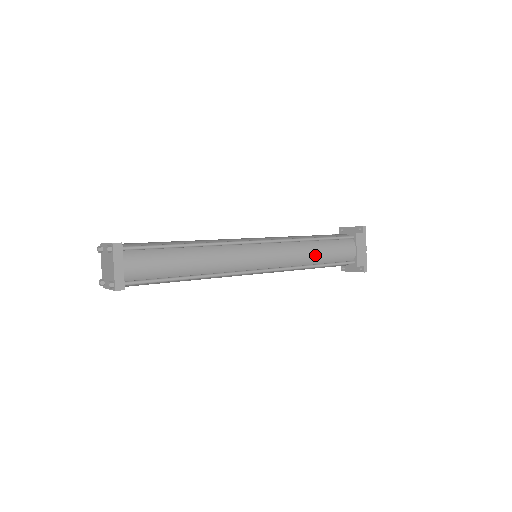
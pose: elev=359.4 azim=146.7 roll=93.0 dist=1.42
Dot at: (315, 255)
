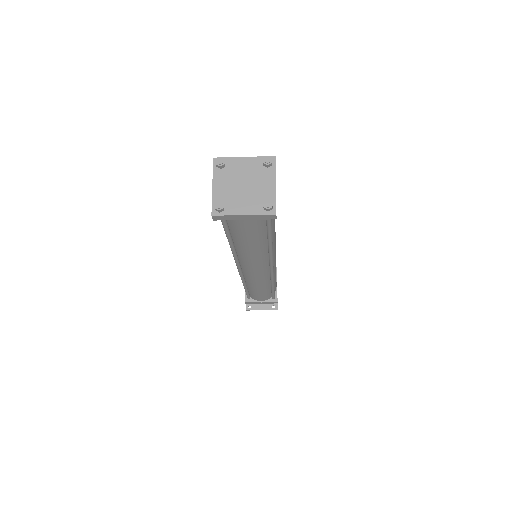
Dot at: occluded
